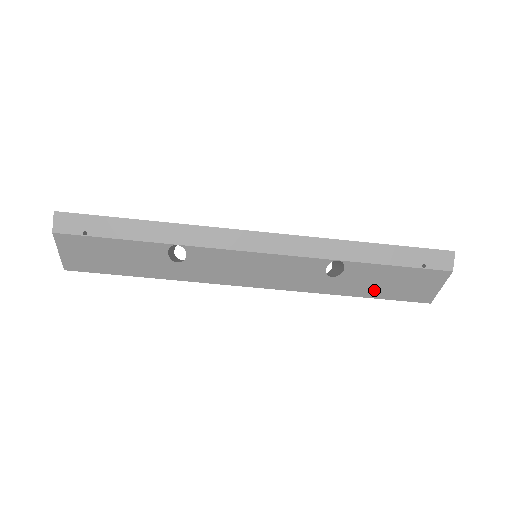
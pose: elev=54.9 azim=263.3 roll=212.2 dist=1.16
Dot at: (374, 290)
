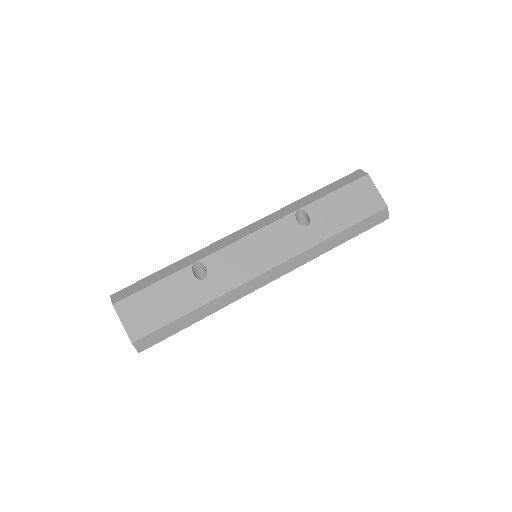
Dot at: (343, 220)
